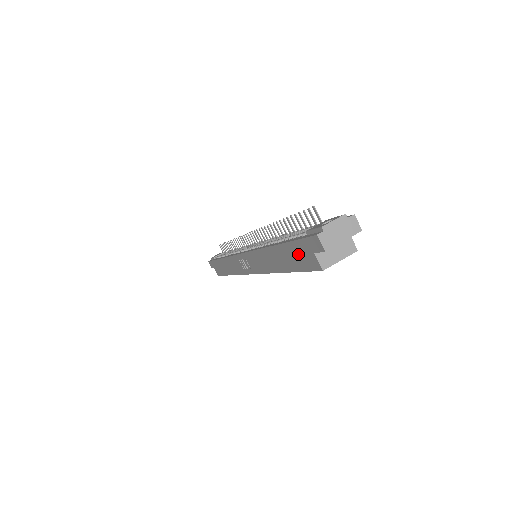
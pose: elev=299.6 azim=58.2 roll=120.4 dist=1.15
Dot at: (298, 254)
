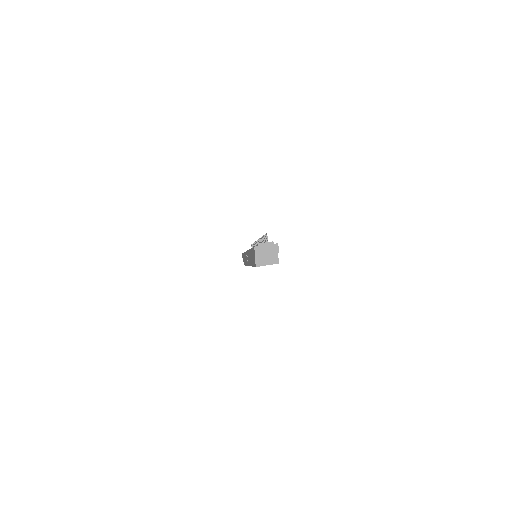
Dot at: occluded
